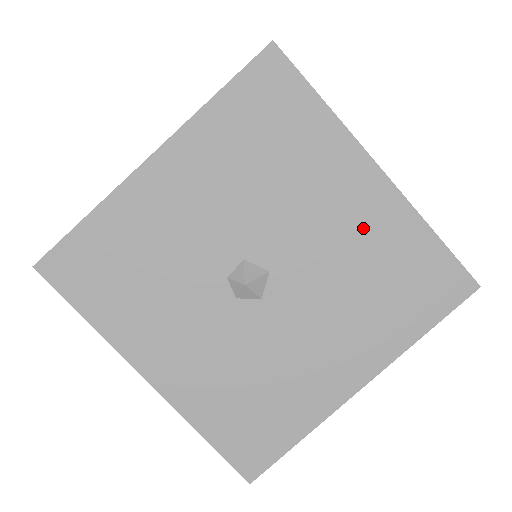
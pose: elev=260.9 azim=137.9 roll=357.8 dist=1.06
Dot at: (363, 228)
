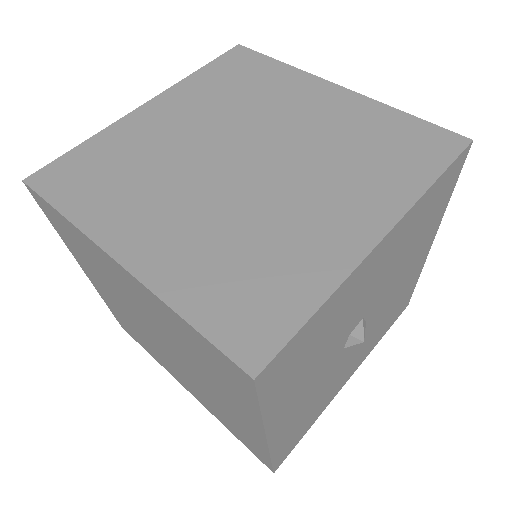
Dot at: (407, 281)
